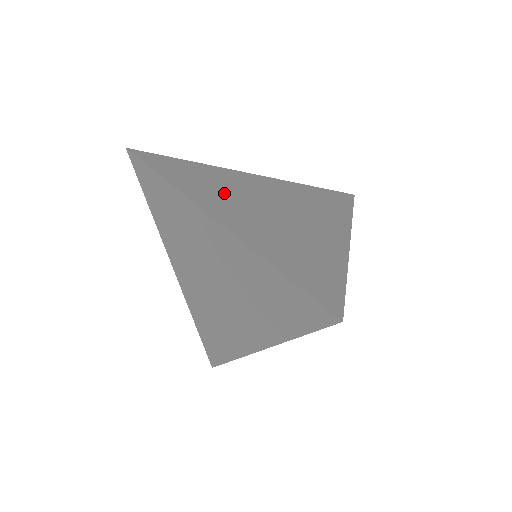
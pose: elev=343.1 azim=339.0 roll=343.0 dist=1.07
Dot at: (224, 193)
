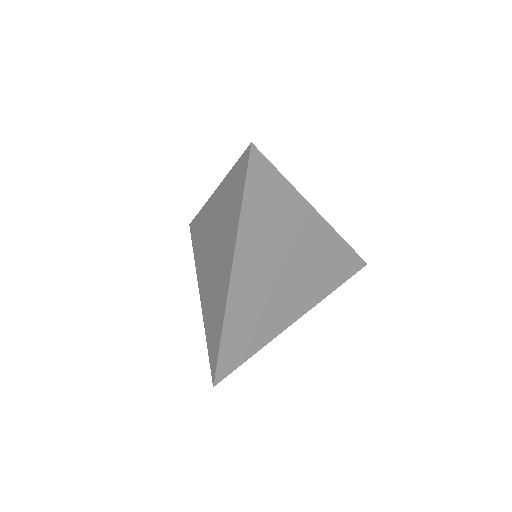
Dot at: (269, 239)
